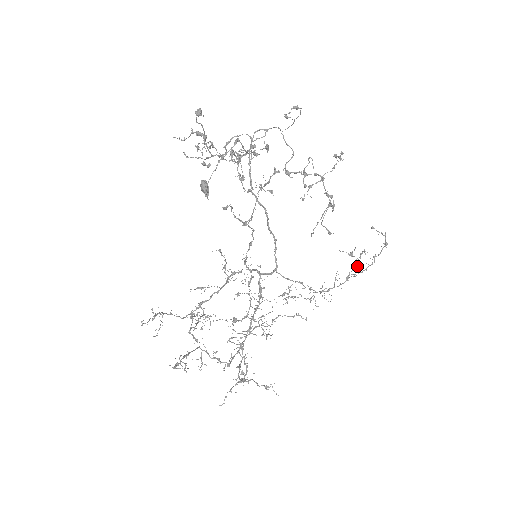
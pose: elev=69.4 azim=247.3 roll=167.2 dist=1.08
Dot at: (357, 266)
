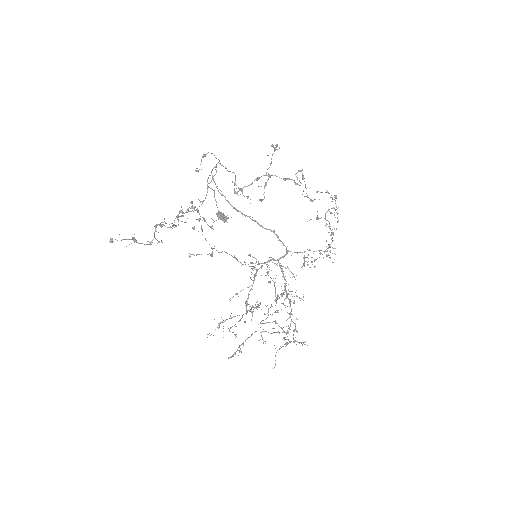
Dot at: (329, 223)
